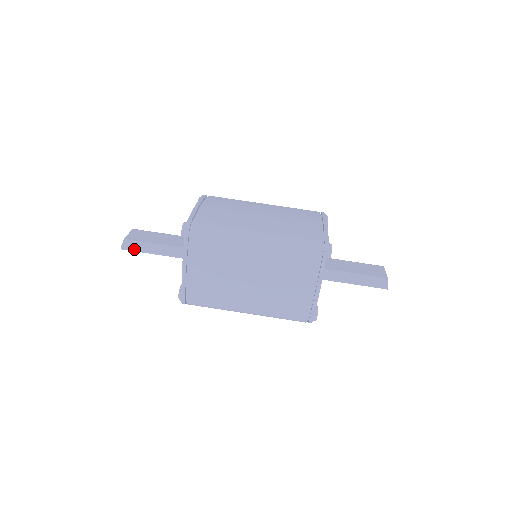
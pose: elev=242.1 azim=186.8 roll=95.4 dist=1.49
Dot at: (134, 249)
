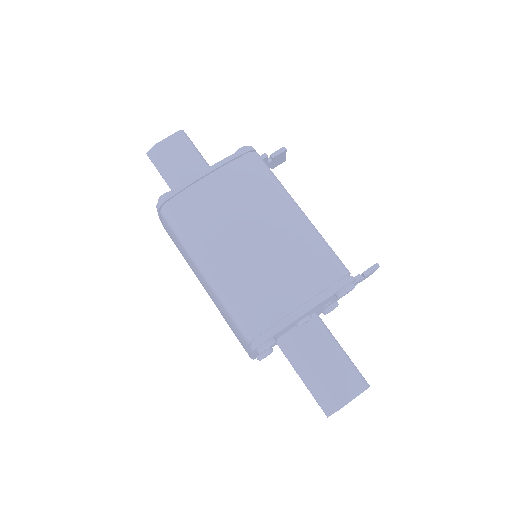
Dot at: (154, 164)
